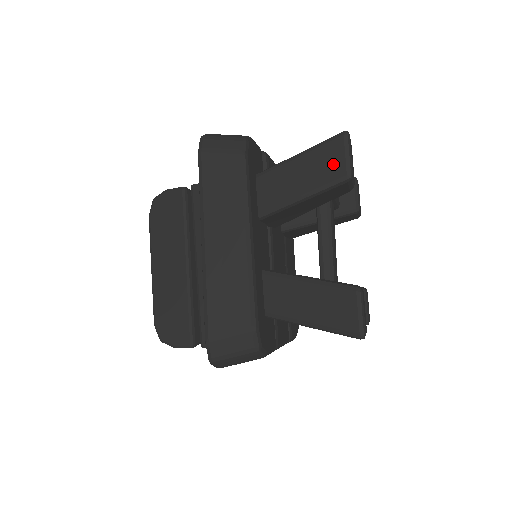
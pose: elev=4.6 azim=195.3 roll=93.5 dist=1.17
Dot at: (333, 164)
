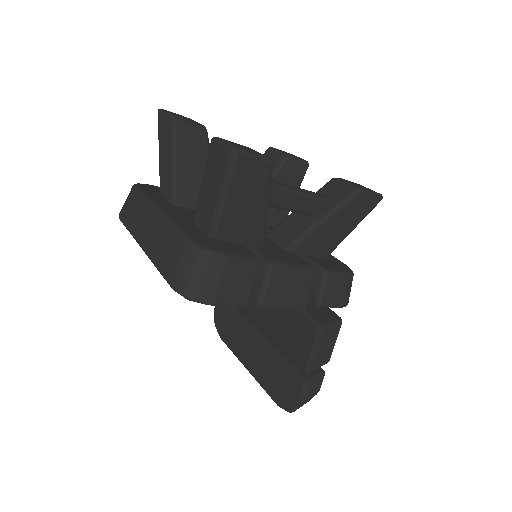
Dot at: (165, 127)
